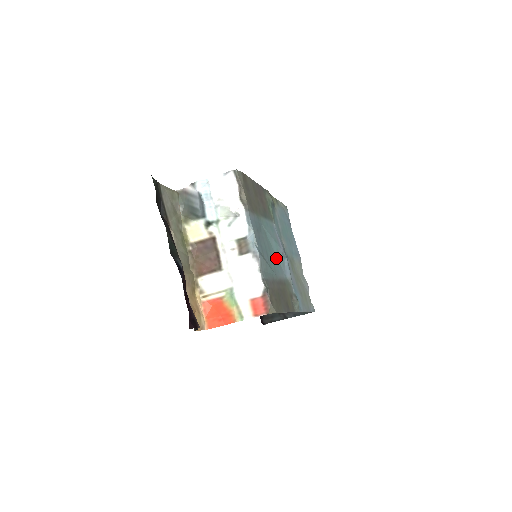
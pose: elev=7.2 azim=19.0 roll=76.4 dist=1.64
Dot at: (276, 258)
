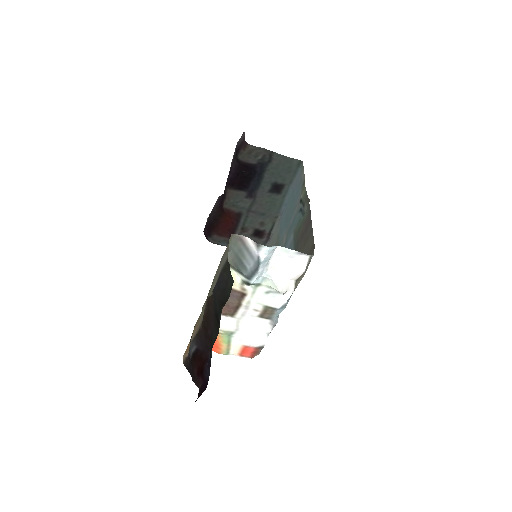
Dot at: occluded
